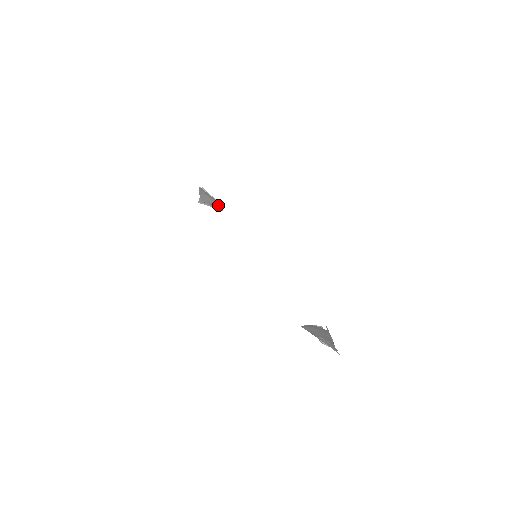
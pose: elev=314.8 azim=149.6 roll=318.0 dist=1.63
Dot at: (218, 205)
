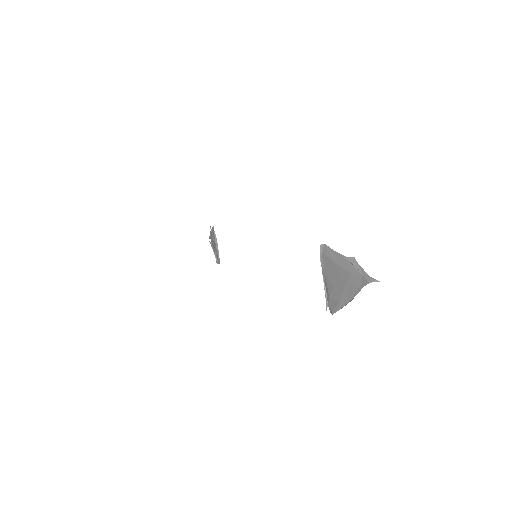
Dot at: occluded
